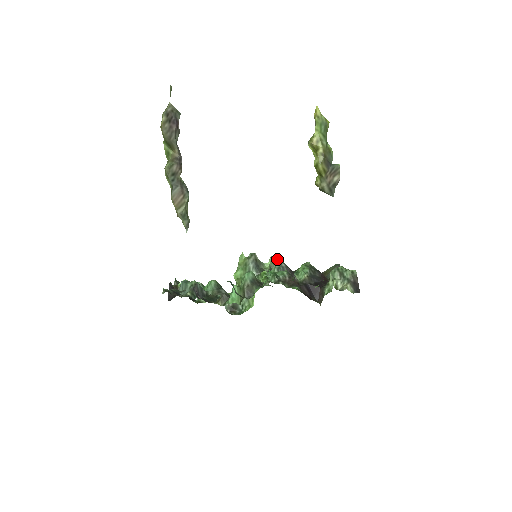
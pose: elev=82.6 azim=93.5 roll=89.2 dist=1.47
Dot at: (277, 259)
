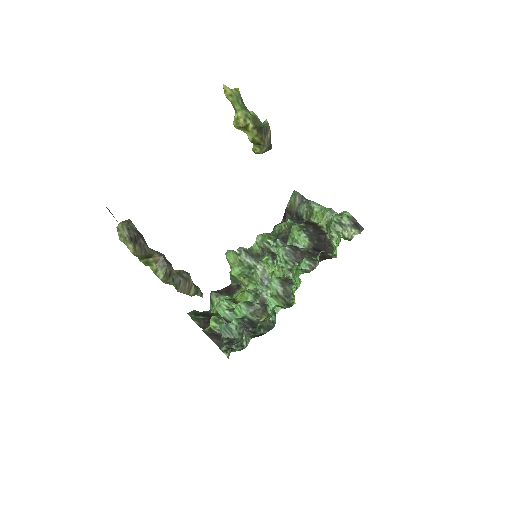
Dot at: (262, 237)
